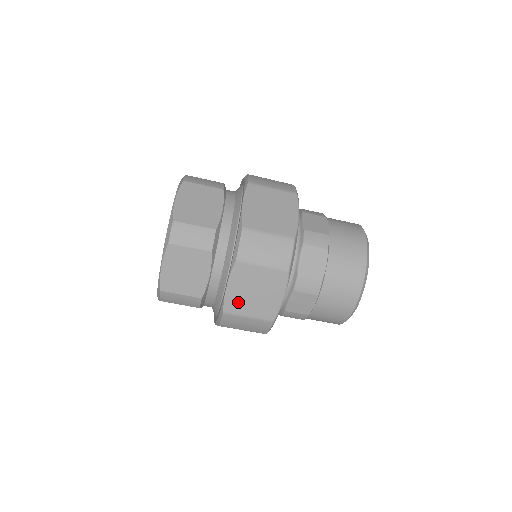
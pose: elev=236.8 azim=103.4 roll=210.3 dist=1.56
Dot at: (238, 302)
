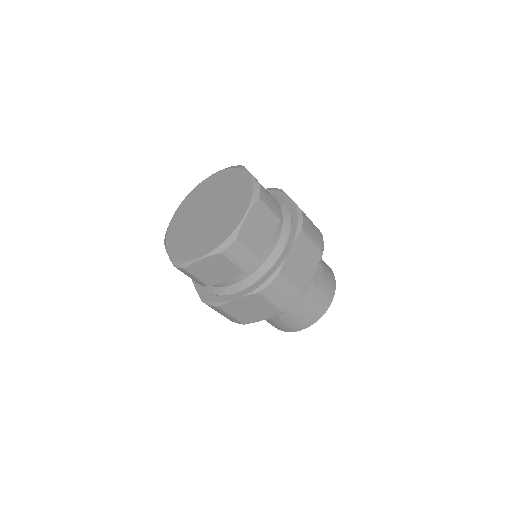
Dot at: (234, 308)
